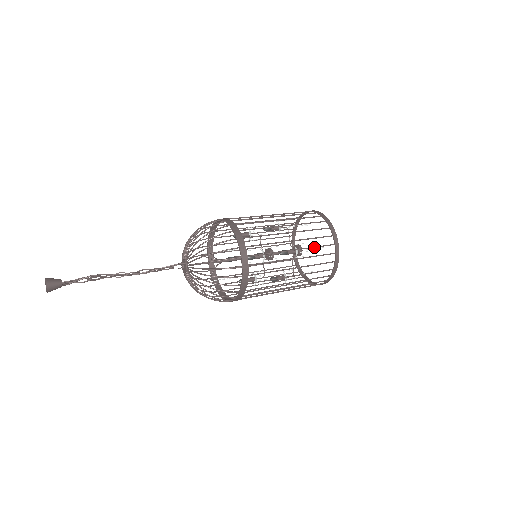
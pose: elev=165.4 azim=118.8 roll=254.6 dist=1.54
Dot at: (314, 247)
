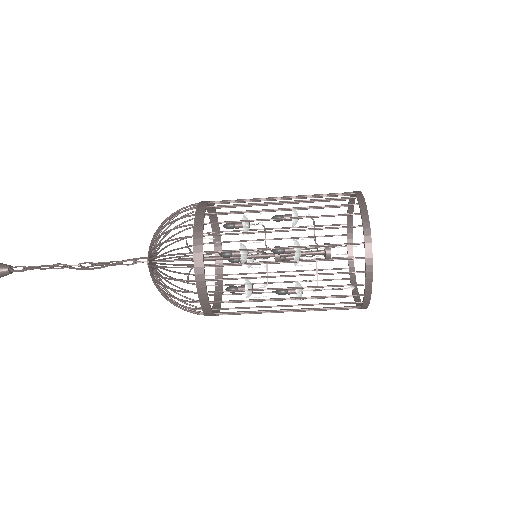
Dot at: (314, 197)
